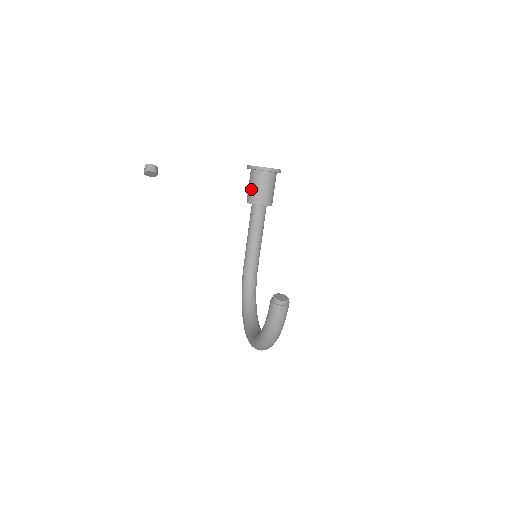
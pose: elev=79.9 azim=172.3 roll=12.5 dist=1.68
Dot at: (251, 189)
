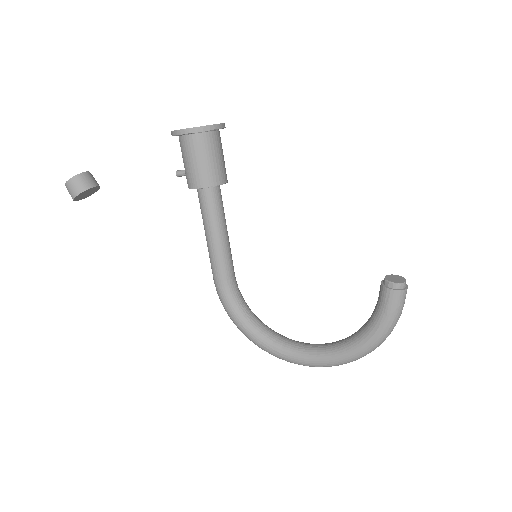
Dot at: (203, 165)
